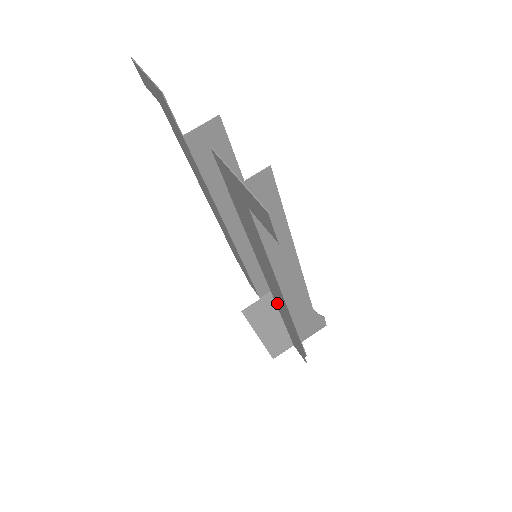
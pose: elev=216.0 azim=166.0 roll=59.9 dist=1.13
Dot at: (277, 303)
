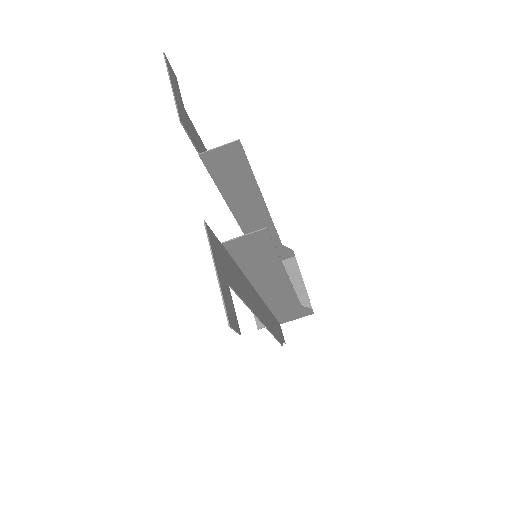
Dot at: (263, 305)
